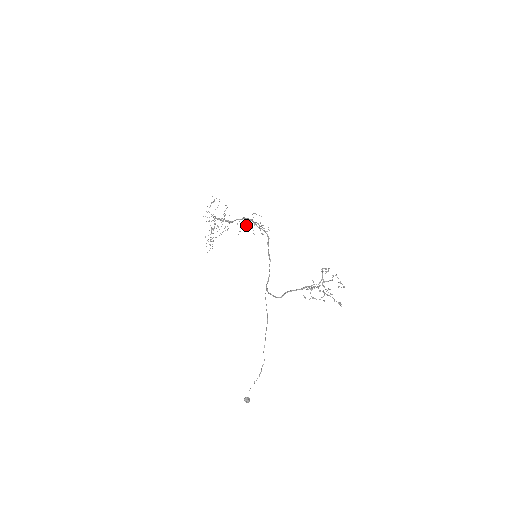
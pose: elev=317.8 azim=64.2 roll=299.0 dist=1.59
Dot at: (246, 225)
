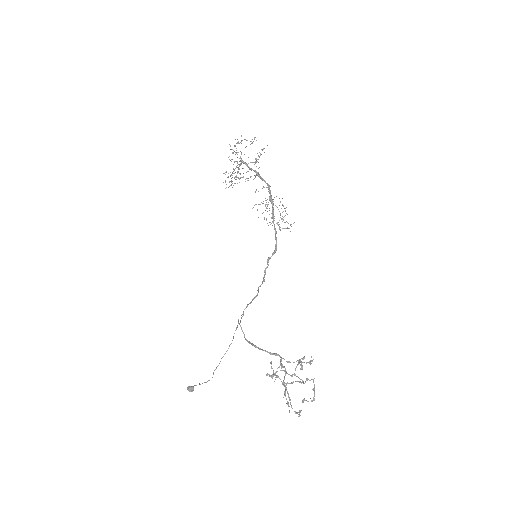
Dot at: occluded
